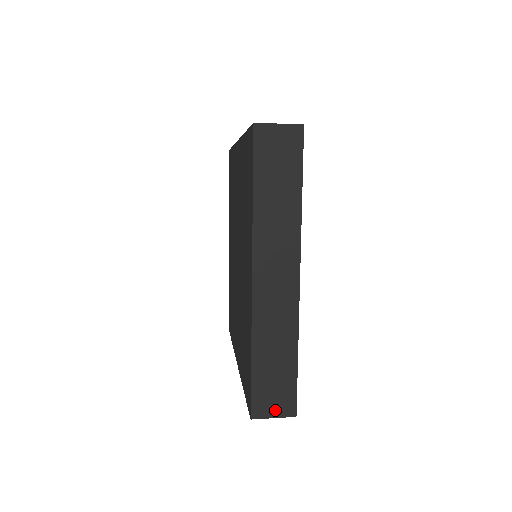
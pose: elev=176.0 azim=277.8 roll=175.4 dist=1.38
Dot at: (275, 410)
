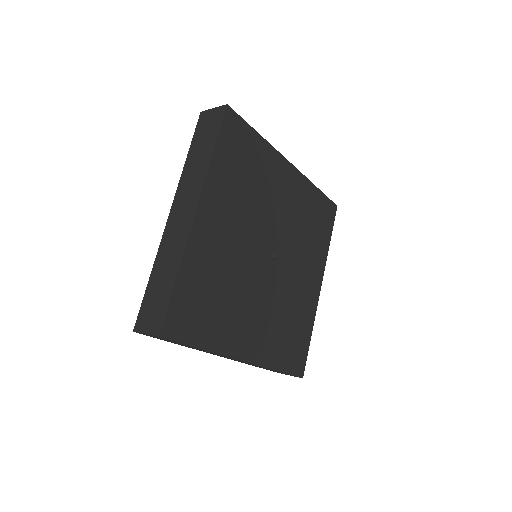
Dot at: (149, 327)
